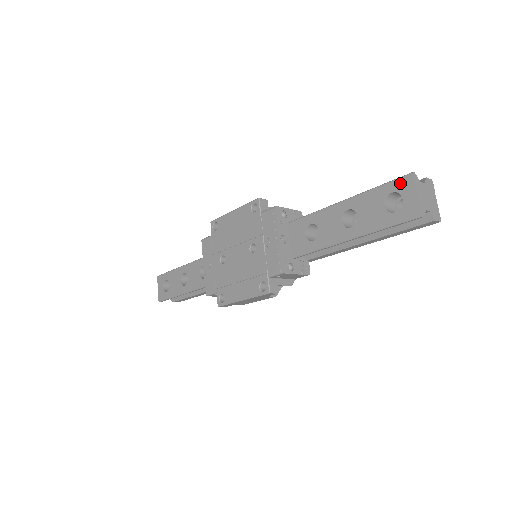
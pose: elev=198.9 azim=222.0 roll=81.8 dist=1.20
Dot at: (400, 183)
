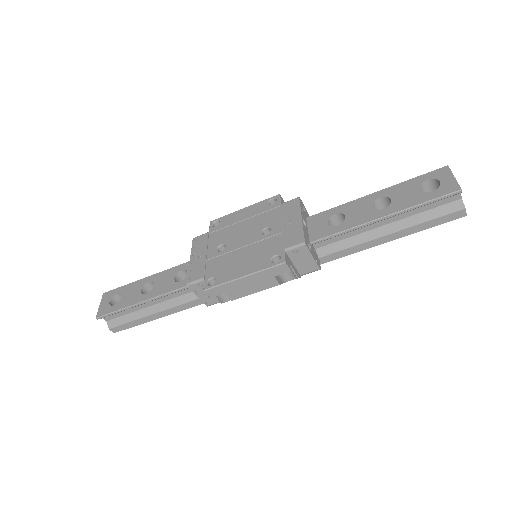
Dot at: (436, 173)
